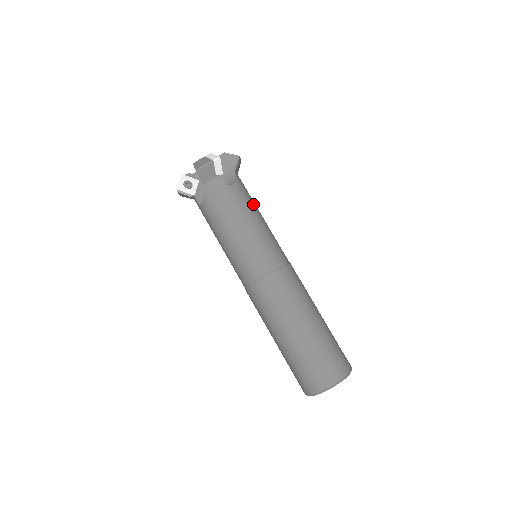
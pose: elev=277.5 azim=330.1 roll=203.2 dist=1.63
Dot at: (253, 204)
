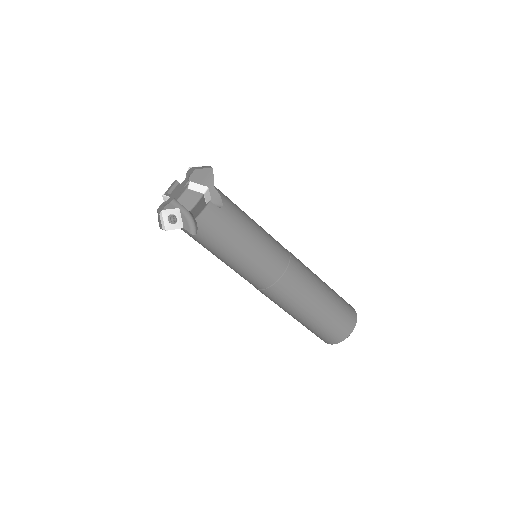
Dot at: (225, 243)
